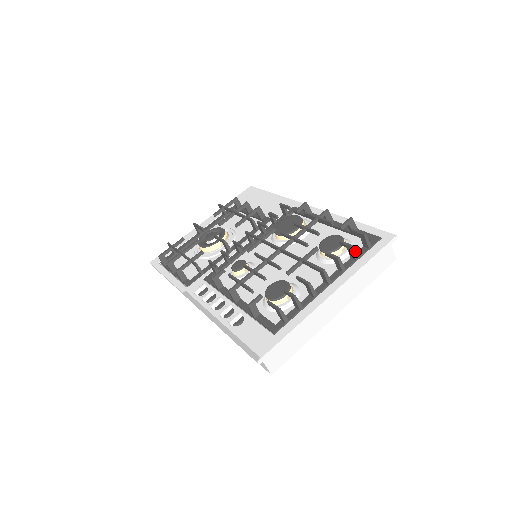
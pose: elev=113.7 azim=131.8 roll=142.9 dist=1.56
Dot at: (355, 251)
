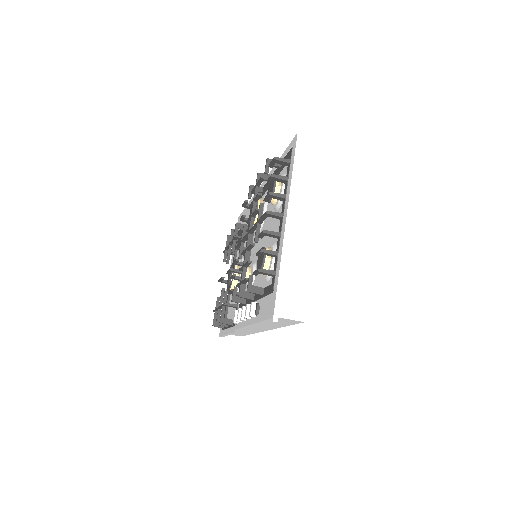
Dot at: (279, 176)
